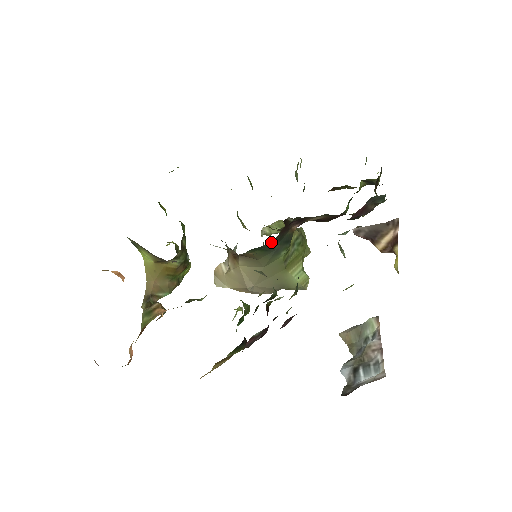
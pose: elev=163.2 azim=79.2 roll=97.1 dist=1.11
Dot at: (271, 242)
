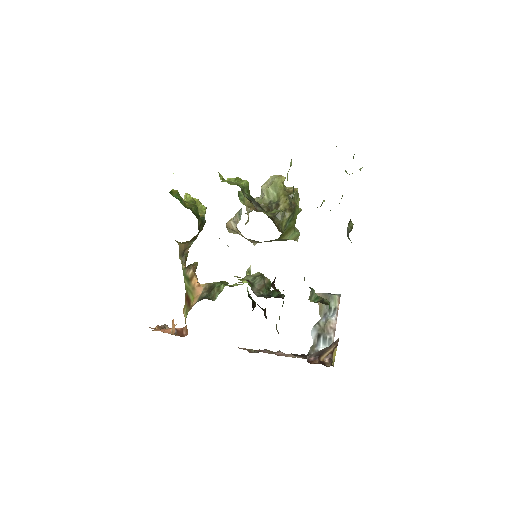
Dot at: occluded
